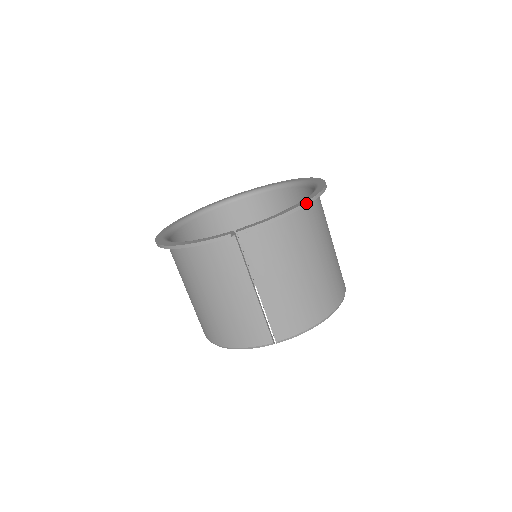
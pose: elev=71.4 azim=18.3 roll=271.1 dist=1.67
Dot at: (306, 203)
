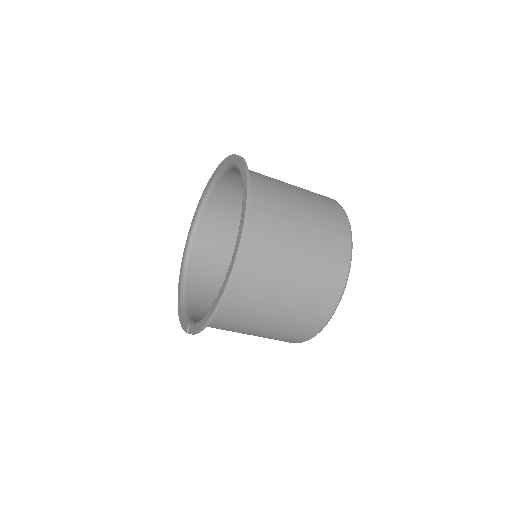
Dot at: (216, 310)
